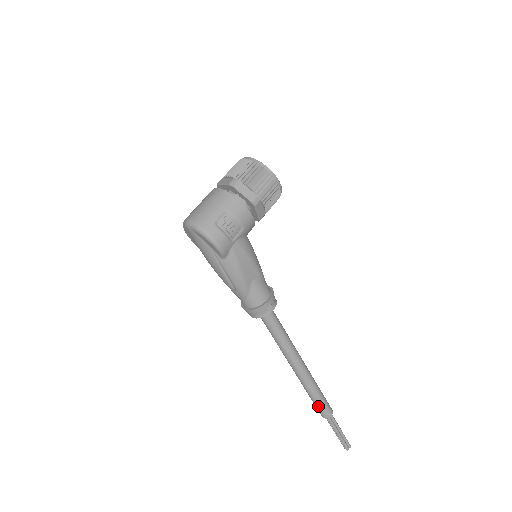
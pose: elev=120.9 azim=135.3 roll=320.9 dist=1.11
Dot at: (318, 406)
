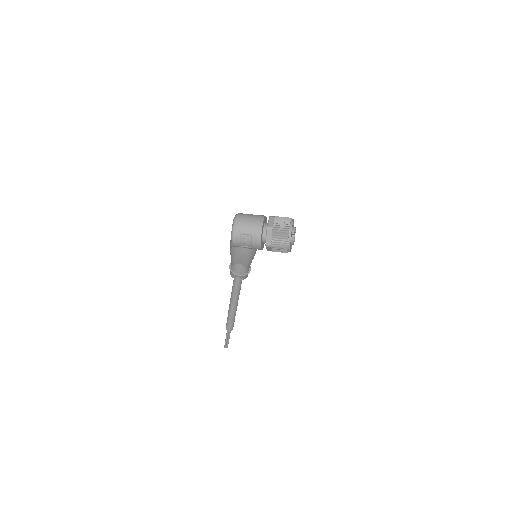
Dot at: (227, 323)
